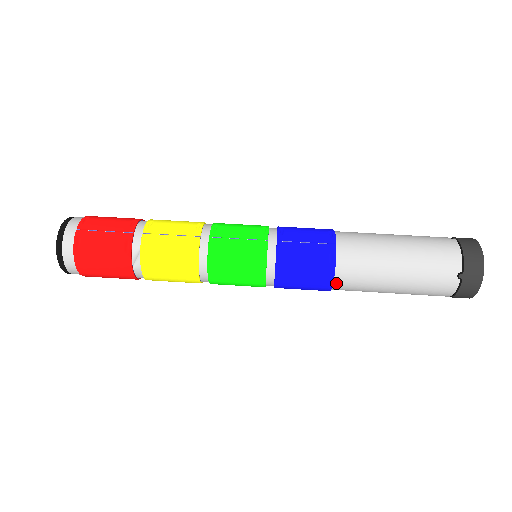
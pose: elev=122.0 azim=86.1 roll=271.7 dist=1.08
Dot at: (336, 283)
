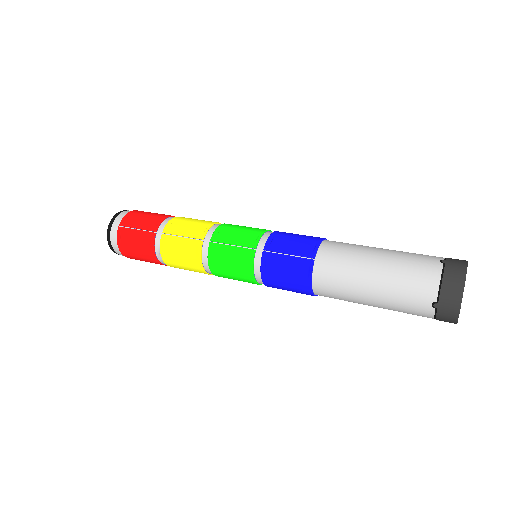
Dot at: (316, 293)
